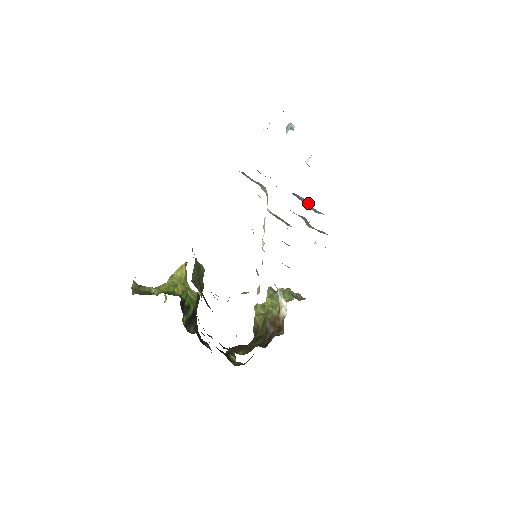
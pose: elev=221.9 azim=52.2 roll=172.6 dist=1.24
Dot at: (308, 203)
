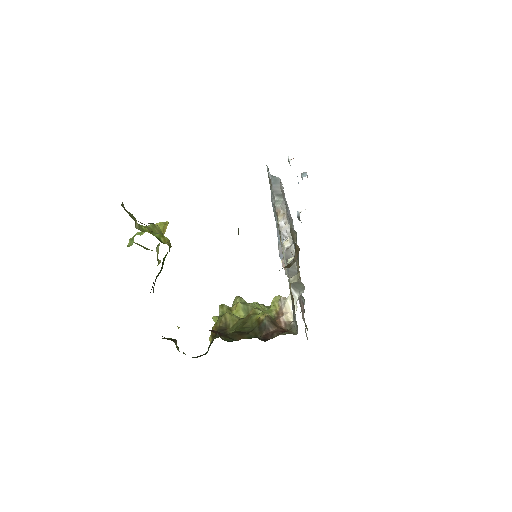
Dot at: occluded
